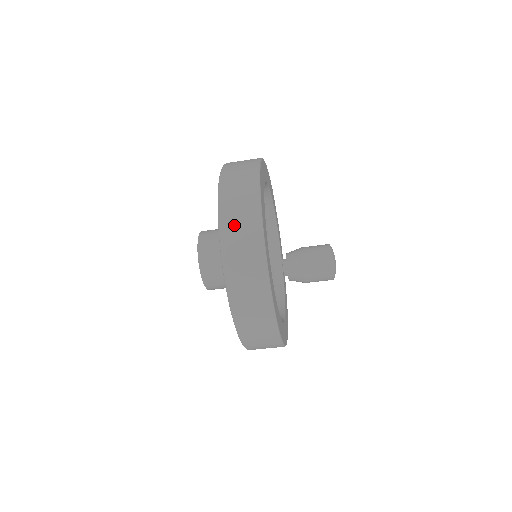
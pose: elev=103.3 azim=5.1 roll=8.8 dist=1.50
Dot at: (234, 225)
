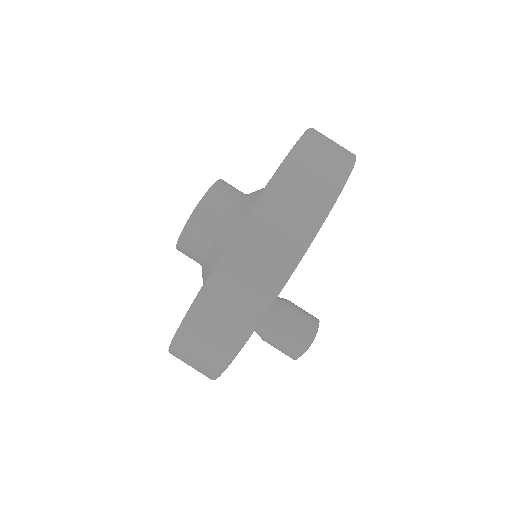
Dot at: (305, 171)
